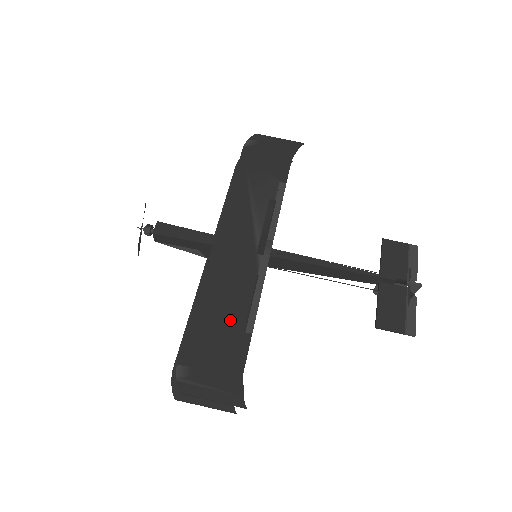
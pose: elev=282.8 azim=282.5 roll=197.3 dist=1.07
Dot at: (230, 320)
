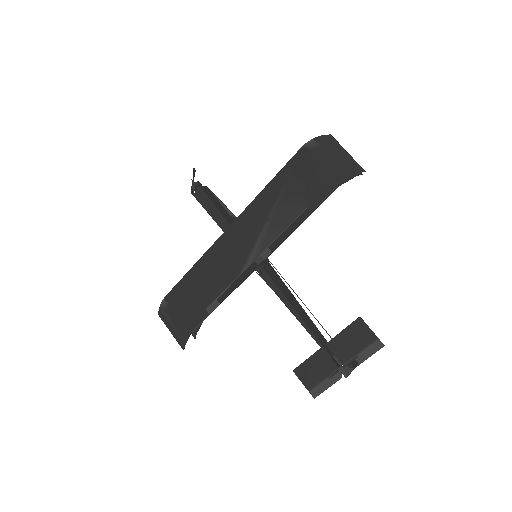
Dot at: (203, 296)
